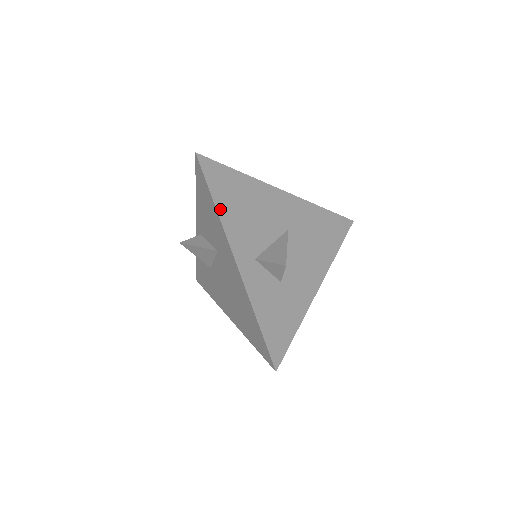
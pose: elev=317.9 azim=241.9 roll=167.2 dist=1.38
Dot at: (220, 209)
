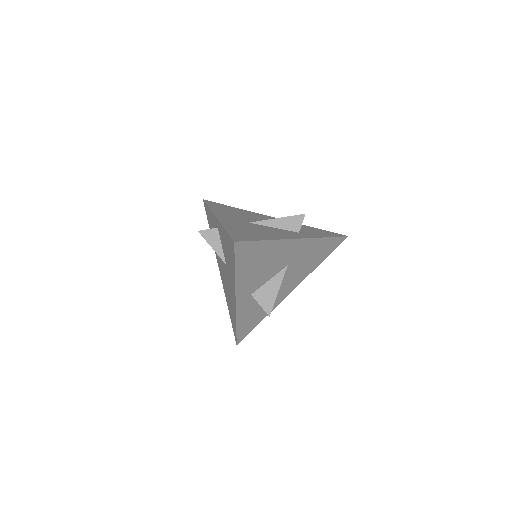
Dot at: (238, 274)
